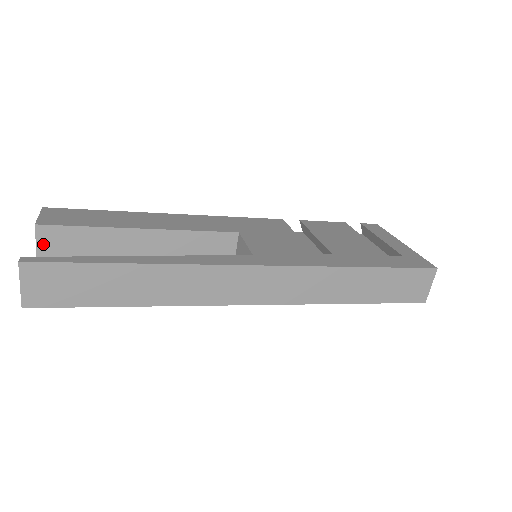
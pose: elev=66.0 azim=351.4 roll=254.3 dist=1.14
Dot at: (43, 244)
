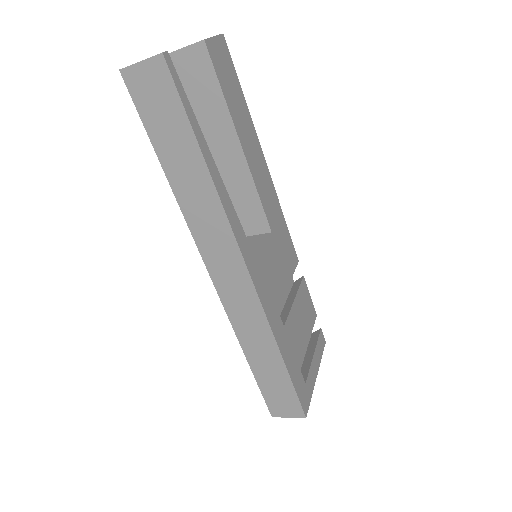
Dot at: (188, 54)
